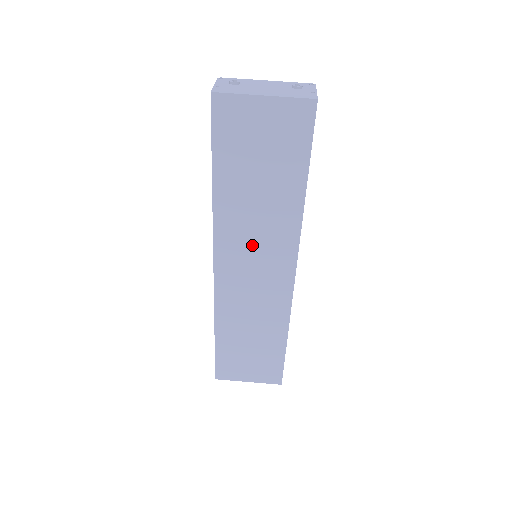
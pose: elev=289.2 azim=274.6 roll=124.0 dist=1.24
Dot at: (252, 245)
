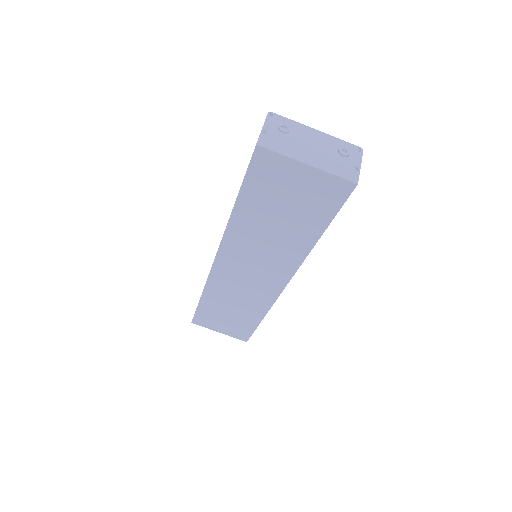
Dot at: (255, 257)
